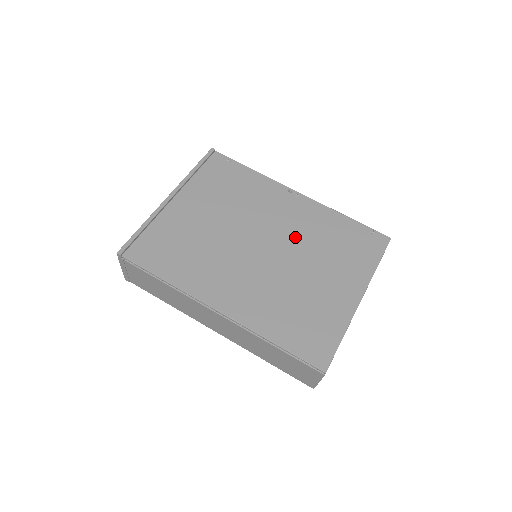
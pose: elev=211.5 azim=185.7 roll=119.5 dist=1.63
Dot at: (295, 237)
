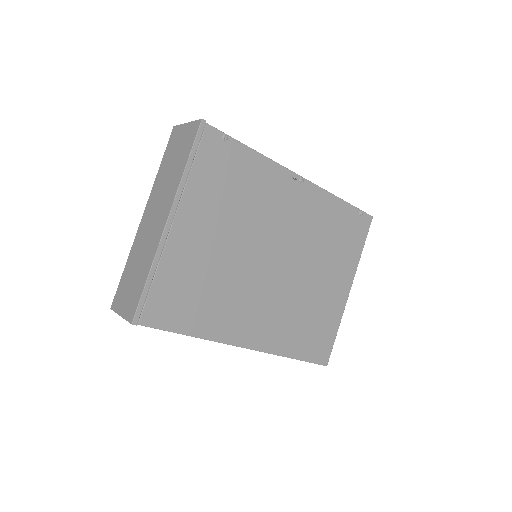
Dot at: (301, 240)
